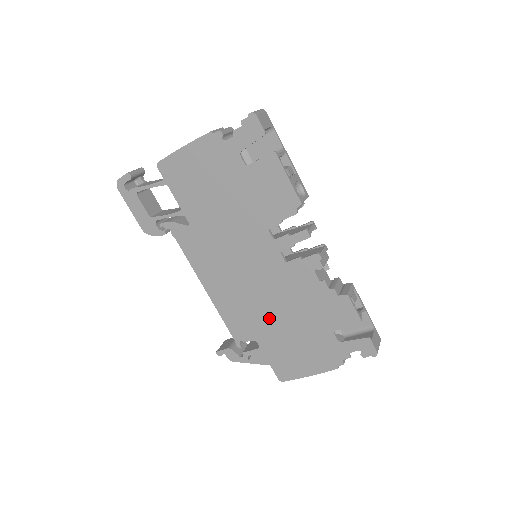
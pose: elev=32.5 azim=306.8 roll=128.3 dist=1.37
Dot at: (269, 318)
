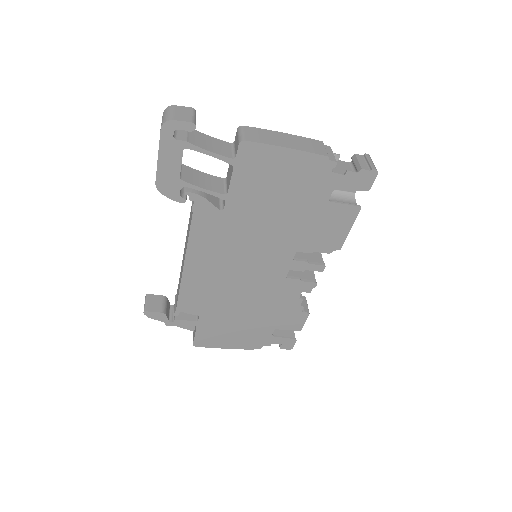
Dot at: (229, 306)
